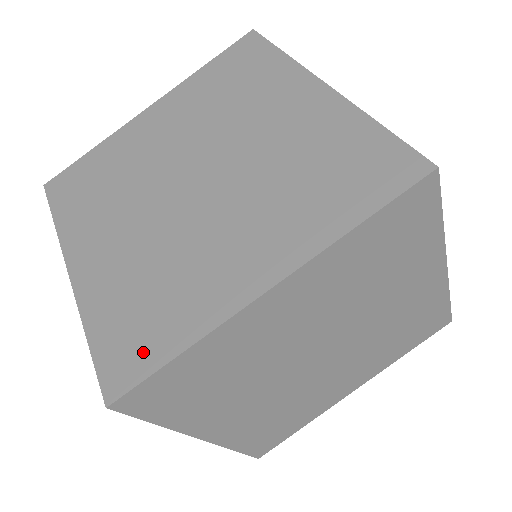
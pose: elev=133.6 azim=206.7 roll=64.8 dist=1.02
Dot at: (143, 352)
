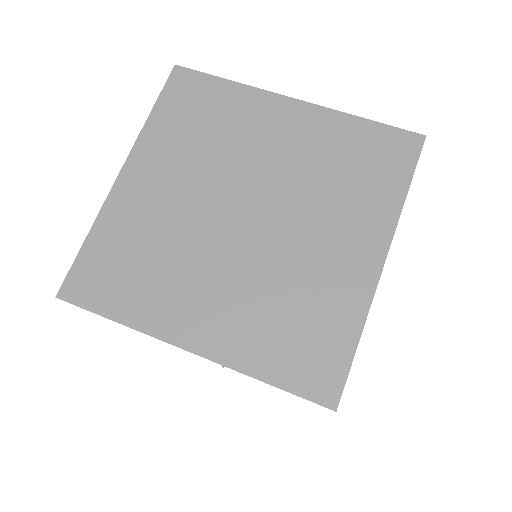
Dot at: (329, 358)
